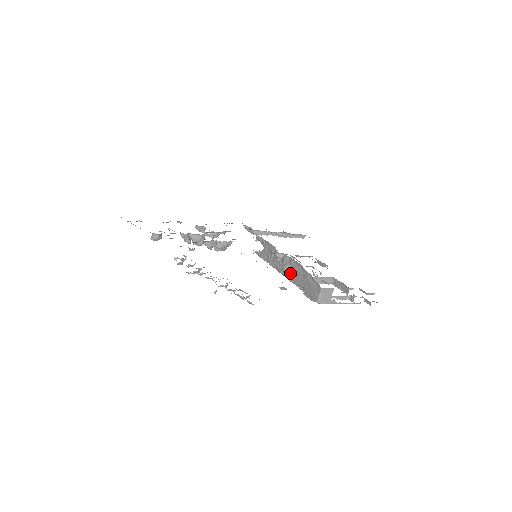
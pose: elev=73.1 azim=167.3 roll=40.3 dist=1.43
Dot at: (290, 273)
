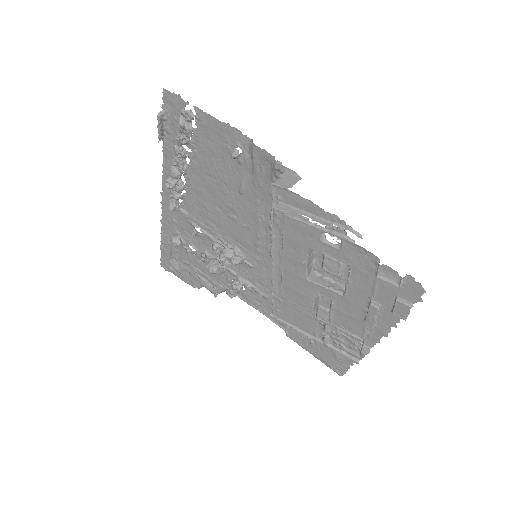
Dot at: occluded
